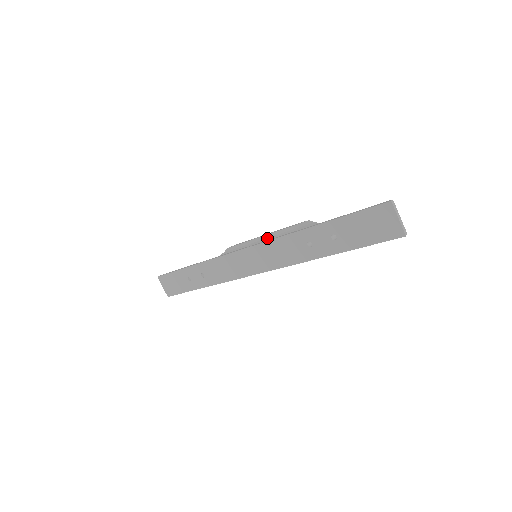
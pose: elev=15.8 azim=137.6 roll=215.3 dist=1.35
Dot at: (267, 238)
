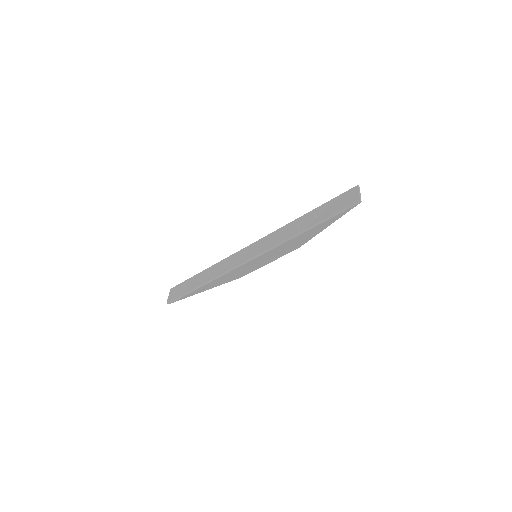
Dot at: occluded
